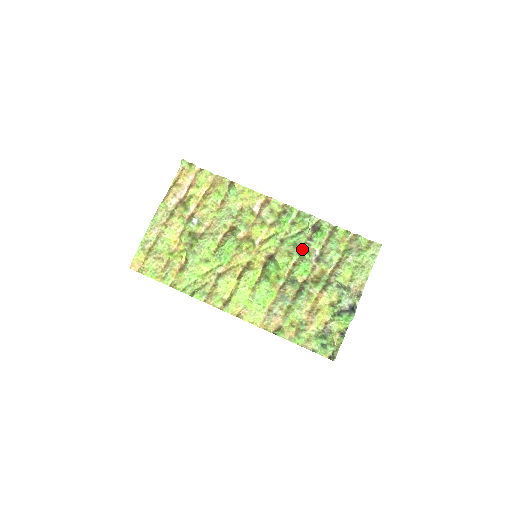
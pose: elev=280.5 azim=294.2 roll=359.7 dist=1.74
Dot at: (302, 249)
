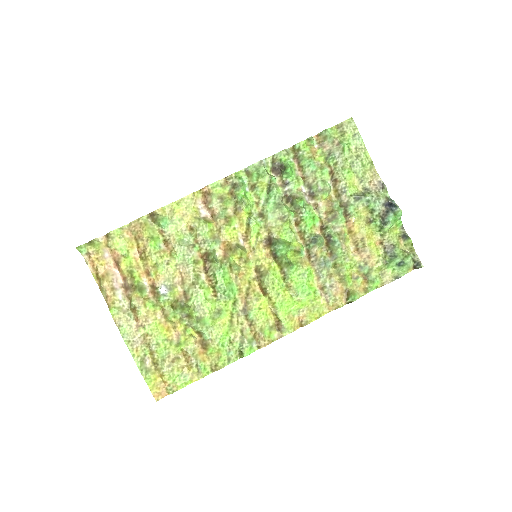
Dot at: (288, 202)
